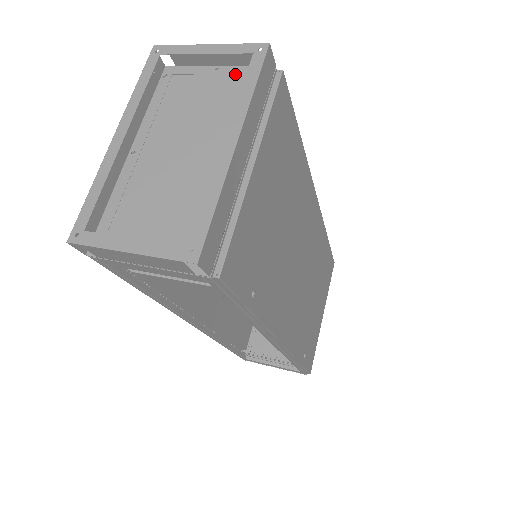
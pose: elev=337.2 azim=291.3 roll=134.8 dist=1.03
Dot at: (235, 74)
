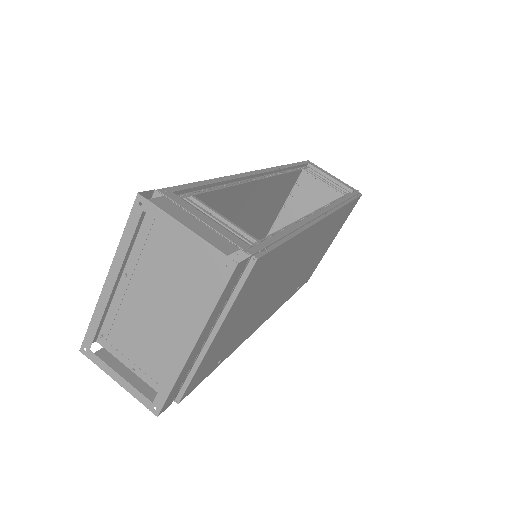
Dot at: occluded
